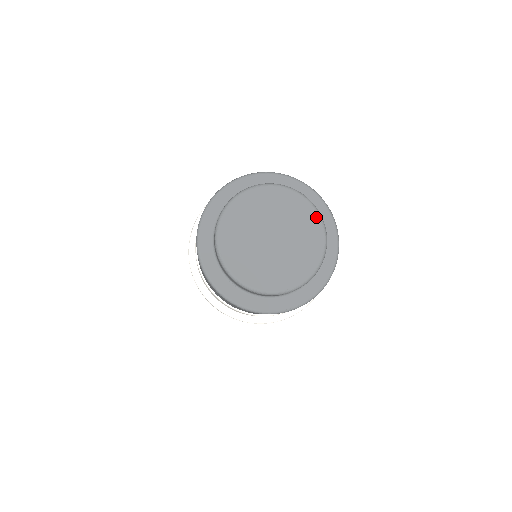
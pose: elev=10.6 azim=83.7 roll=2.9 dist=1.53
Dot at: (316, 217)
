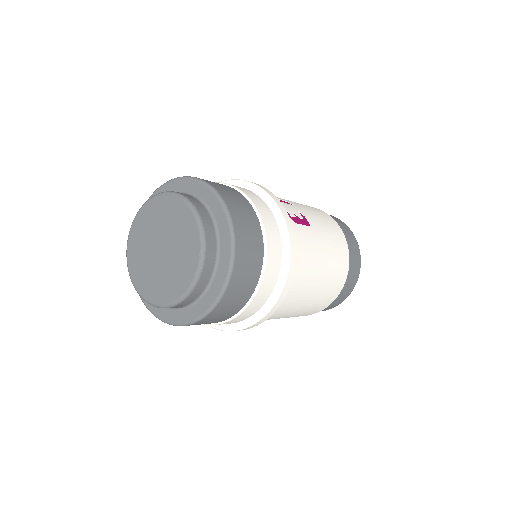
Dot at: (198, 248)
